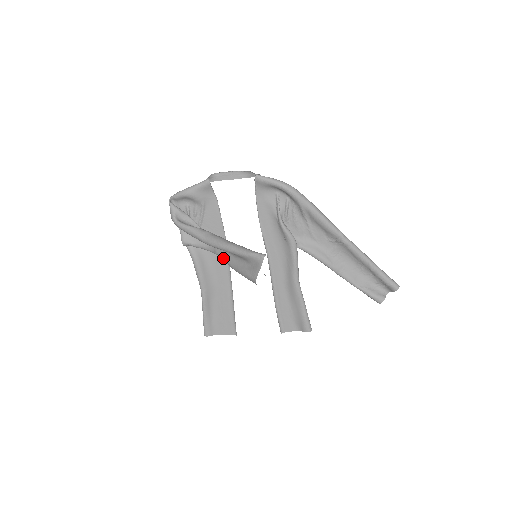
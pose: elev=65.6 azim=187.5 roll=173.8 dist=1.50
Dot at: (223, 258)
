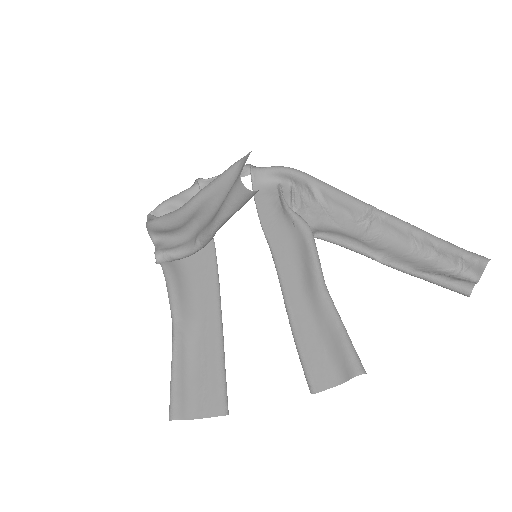
Dot at: (204, 230)
